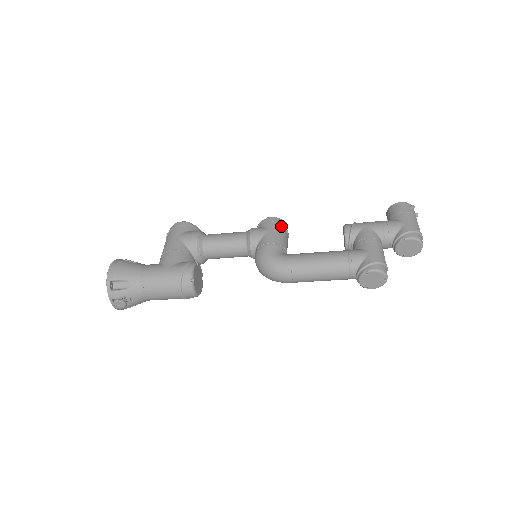
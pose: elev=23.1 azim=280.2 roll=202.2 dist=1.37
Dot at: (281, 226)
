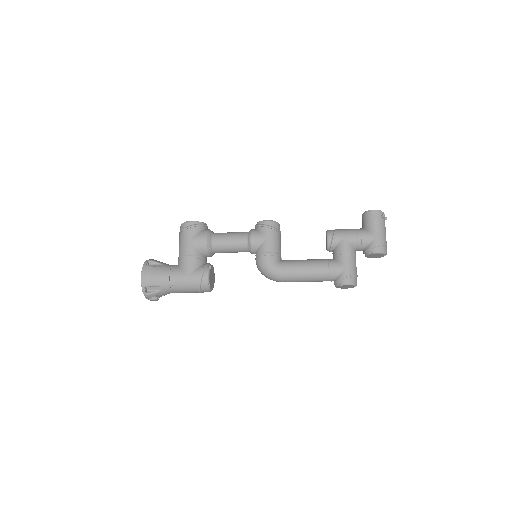
Dot at: (276, 231)
